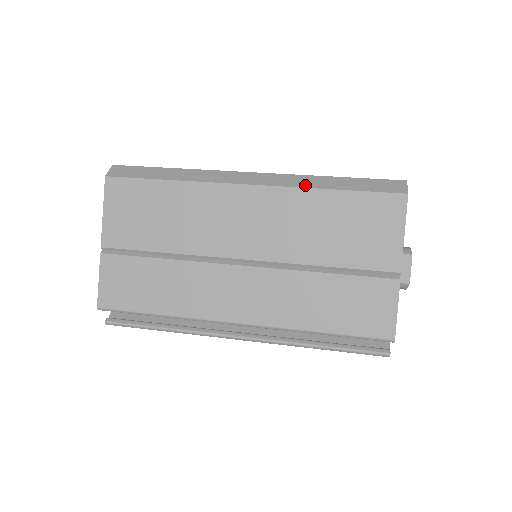
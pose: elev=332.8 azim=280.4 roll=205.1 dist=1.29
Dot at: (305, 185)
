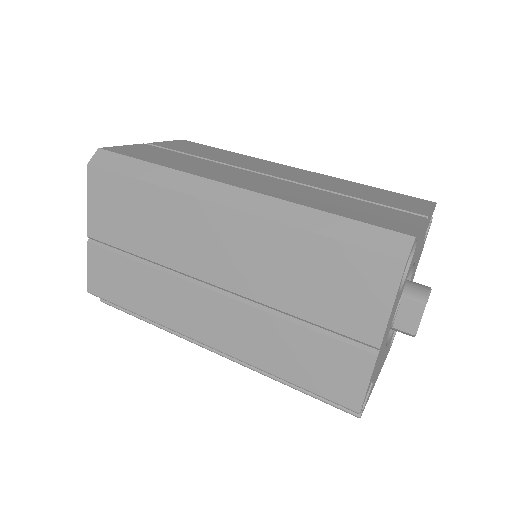
Dot at: (285, 219)
